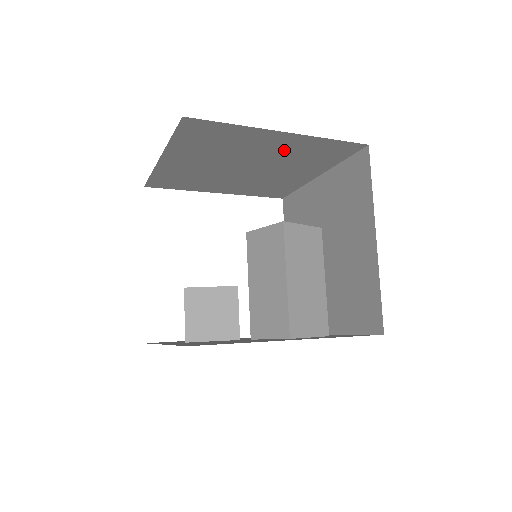
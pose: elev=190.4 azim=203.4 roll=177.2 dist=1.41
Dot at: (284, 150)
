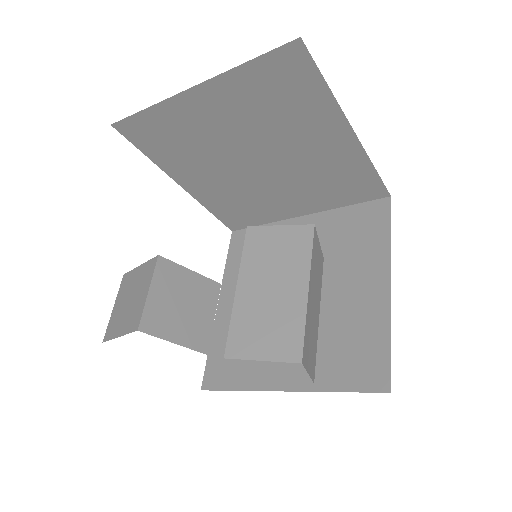
Dot at: (321, 158)
